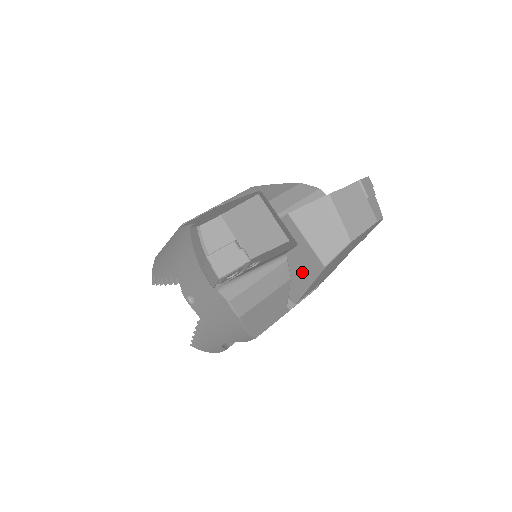
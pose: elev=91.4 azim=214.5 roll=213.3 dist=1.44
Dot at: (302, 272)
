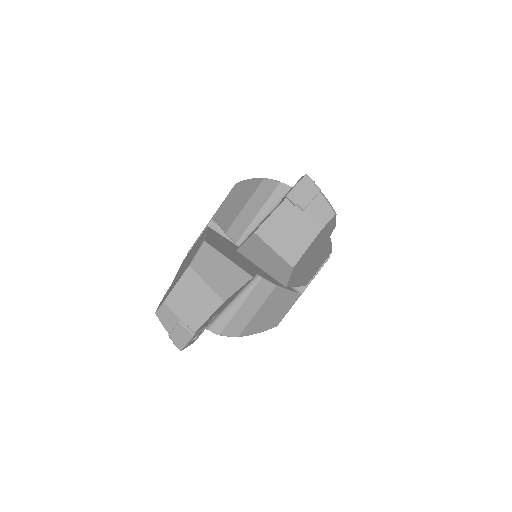
Dot at: occluded
